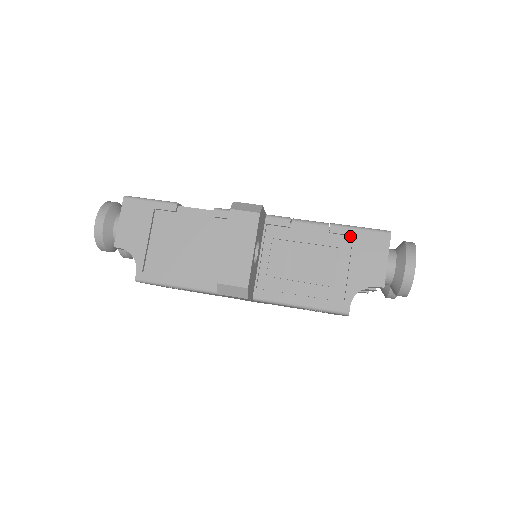
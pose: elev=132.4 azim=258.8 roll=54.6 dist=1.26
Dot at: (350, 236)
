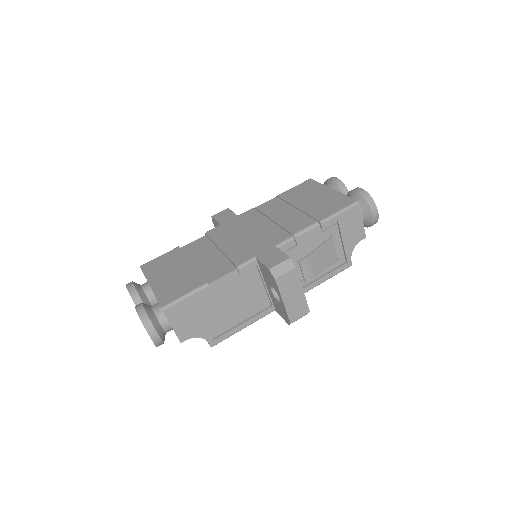
Dot at: (334, 221)
